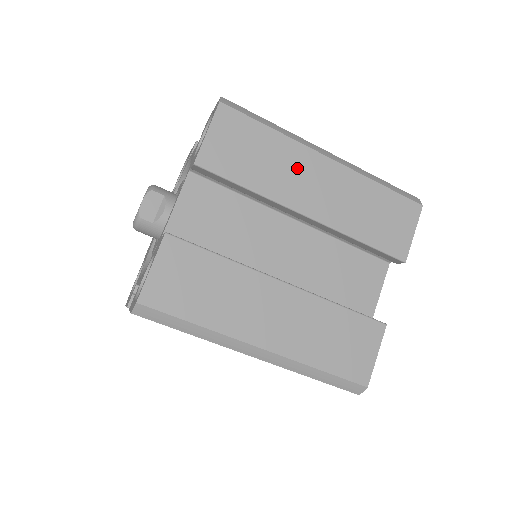
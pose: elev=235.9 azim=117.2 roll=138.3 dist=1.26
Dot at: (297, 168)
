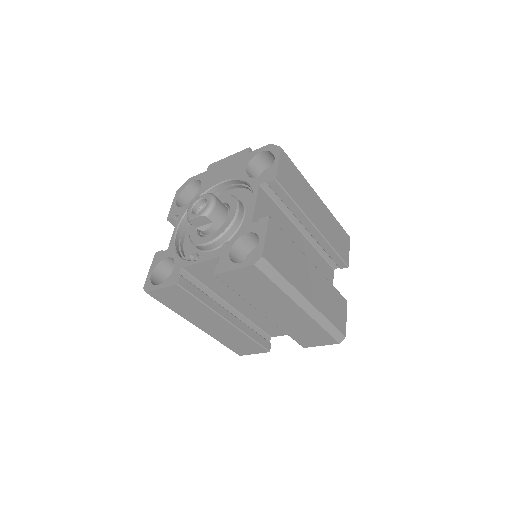
Dot at: (277, 303)
